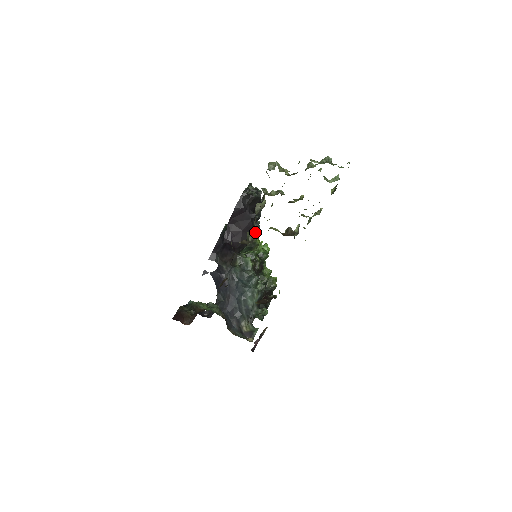
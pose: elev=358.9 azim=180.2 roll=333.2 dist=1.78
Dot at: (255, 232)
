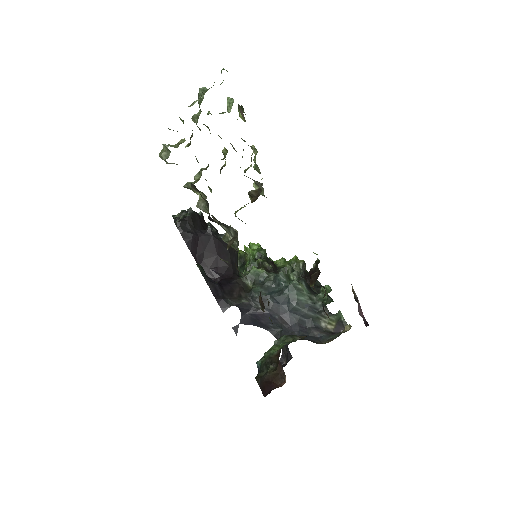
Dot at: (227, 226)
